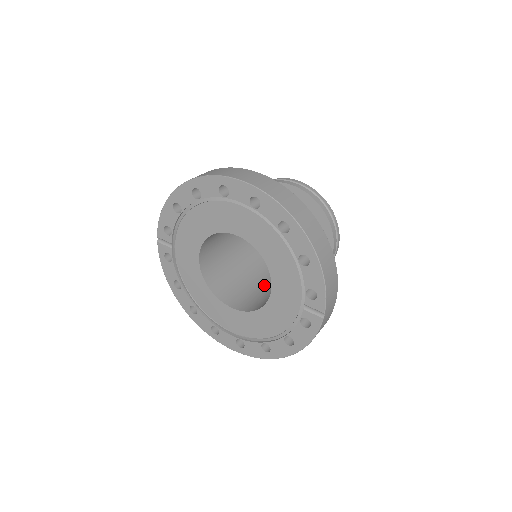
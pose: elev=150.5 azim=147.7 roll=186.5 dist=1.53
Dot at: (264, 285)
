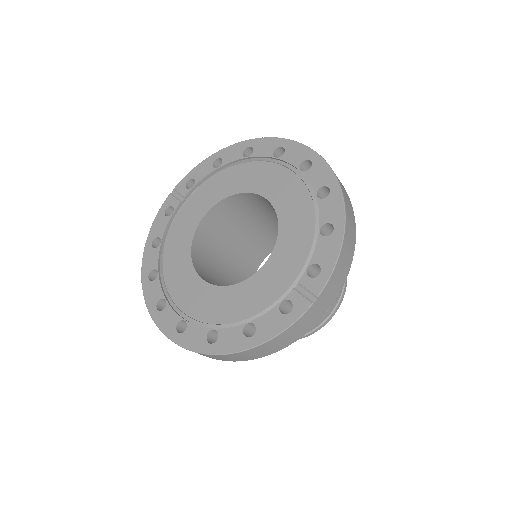
Dot at: occluded
